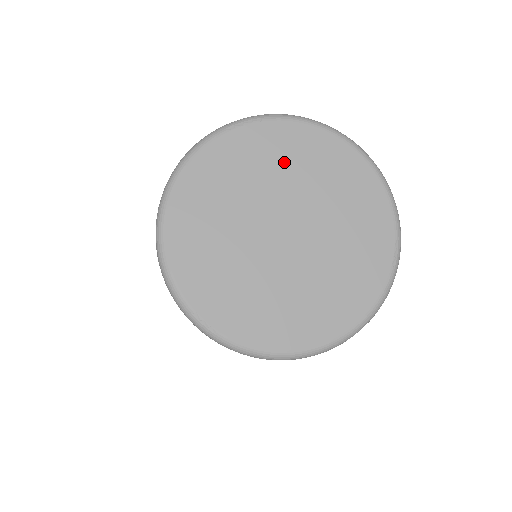
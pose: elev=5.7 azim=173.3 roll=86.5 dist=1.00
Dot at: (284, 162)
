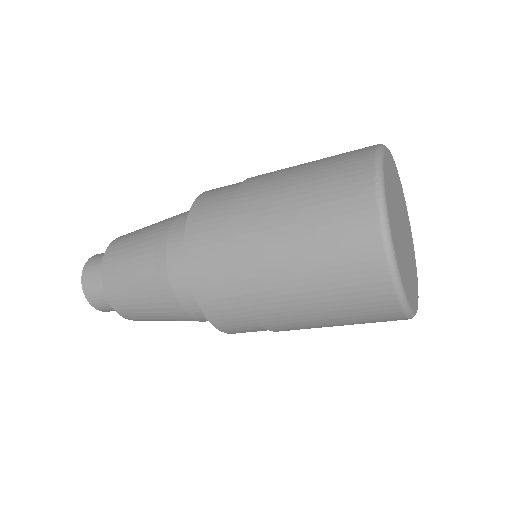
Dot at: (399, 191)
